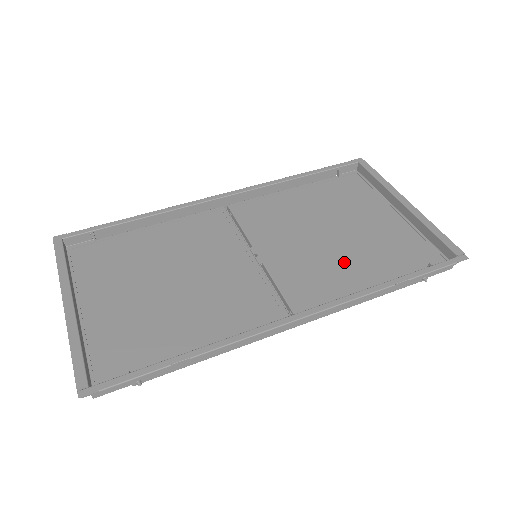
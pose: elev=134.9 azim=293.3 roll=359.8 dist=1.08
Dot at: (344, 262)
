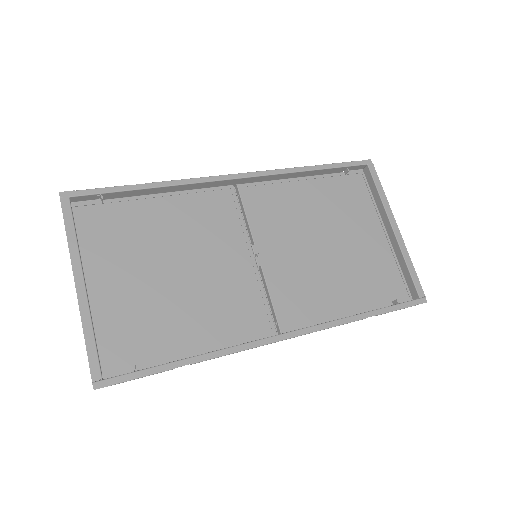
Dot at: (329, 280)
